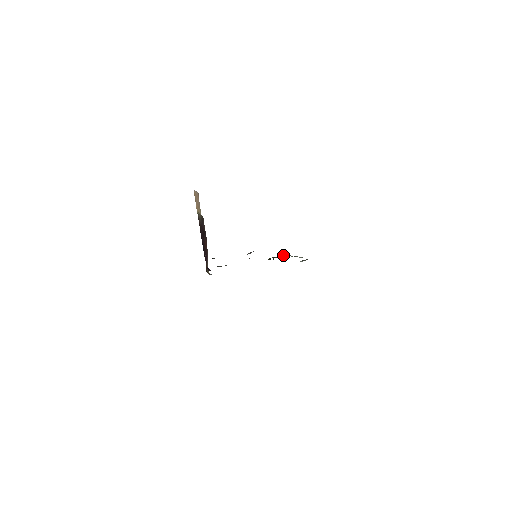
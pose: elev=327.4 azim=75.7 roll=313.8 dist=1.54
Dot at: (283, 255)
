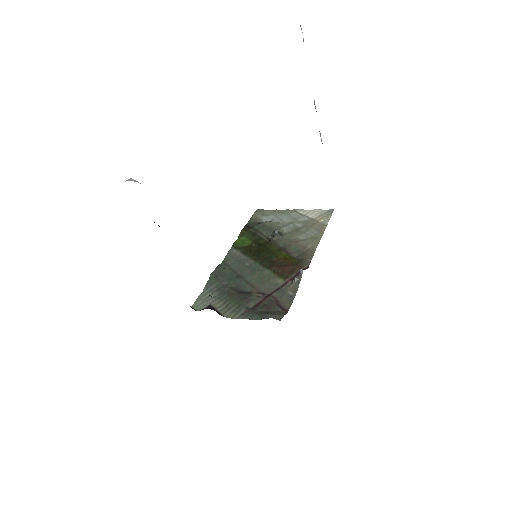
Dot at: (277, 237)
